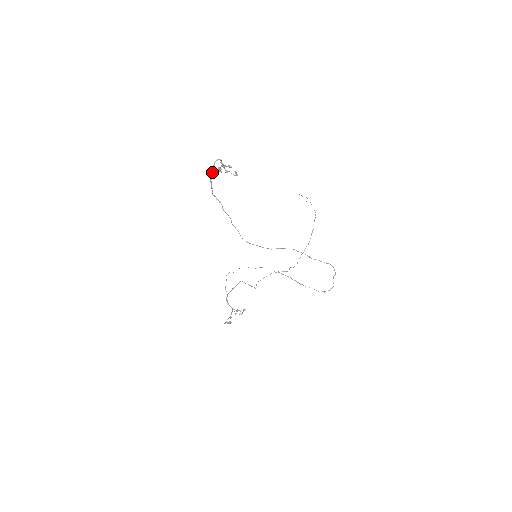
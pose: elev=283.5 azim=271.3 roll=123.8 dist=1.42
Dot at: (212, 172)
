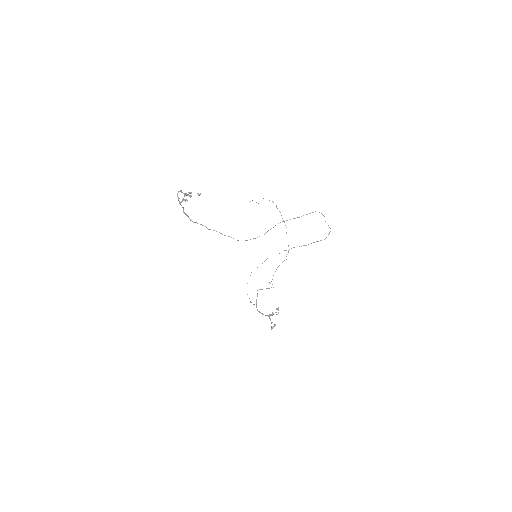
Dot at: occluded
